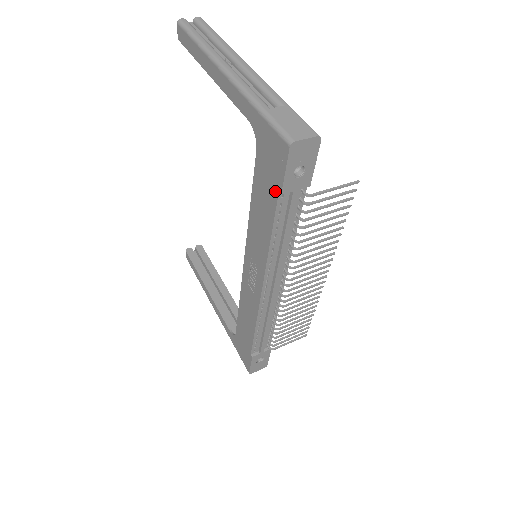
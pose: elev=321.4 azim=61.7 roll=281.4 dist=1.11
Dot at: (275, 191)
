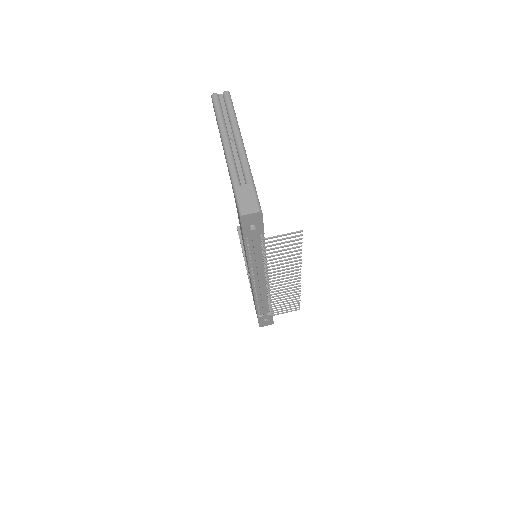
Dot at: (242, 234)
